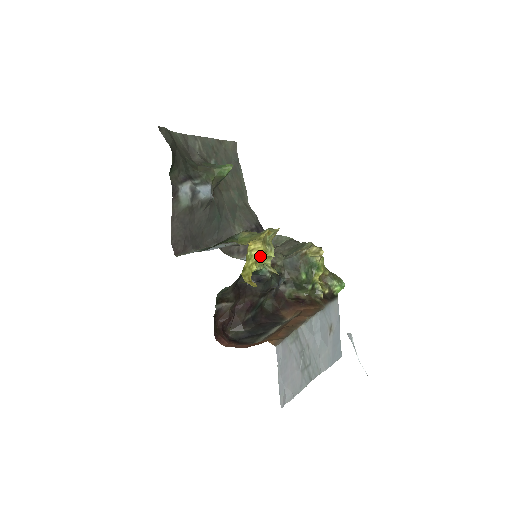
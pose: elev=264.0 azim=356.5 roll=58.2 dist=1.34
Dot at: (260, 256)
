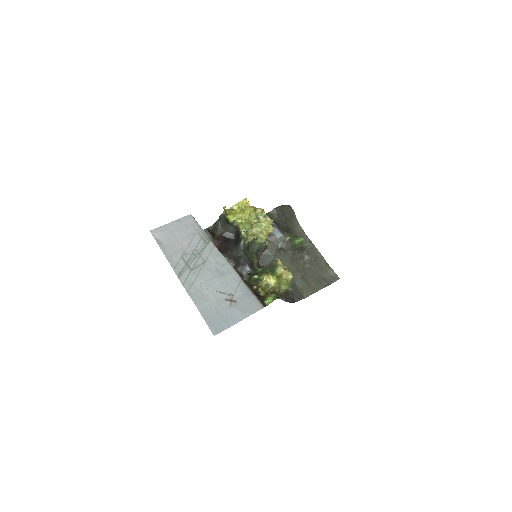
Dot at: (246, 213)
